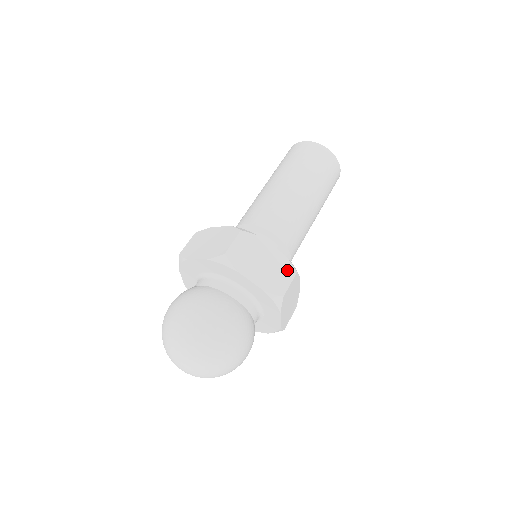
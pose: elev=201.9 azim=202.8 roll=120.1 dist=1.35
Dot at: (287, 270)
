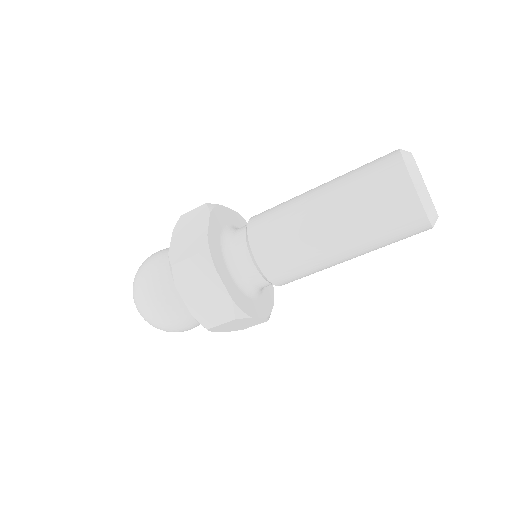
Dot at: (225, 312)
